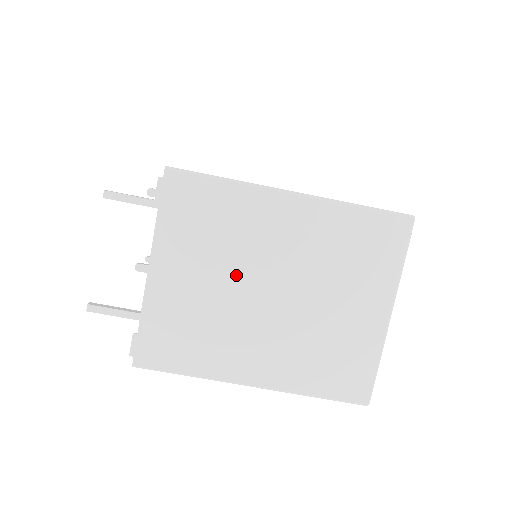
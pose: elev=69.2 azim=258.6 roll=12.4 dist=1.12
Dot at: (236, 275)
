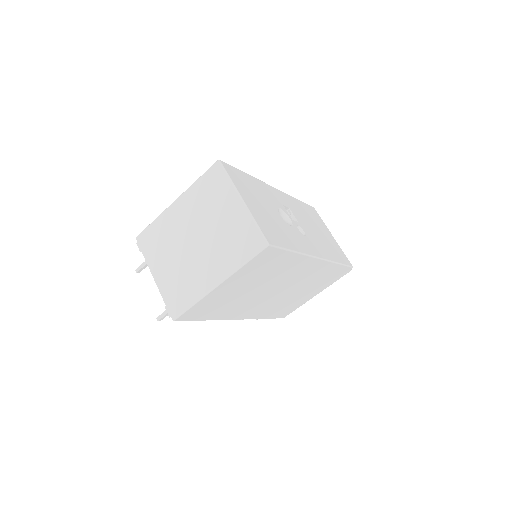
Dot at: (179, 248)
